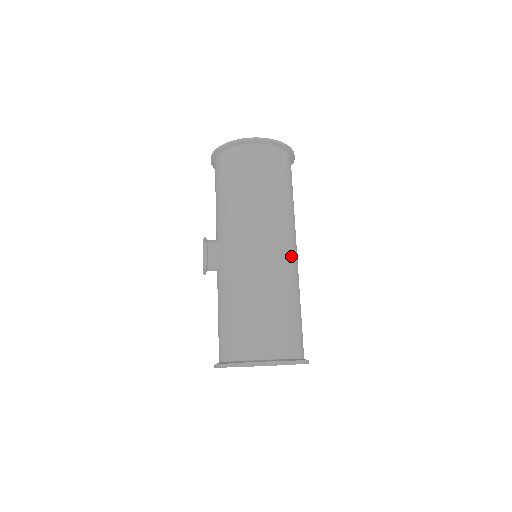
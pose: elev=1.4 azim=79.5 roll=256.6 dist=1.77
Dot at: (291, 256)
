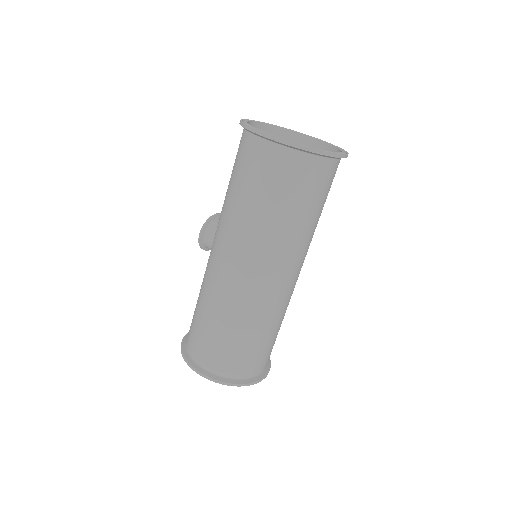
Dot at: (260, 285)
